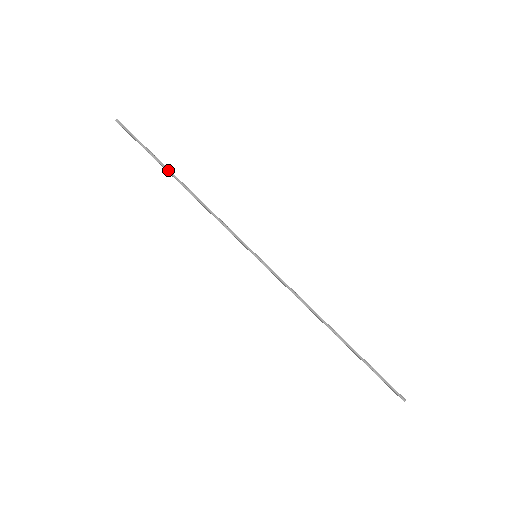
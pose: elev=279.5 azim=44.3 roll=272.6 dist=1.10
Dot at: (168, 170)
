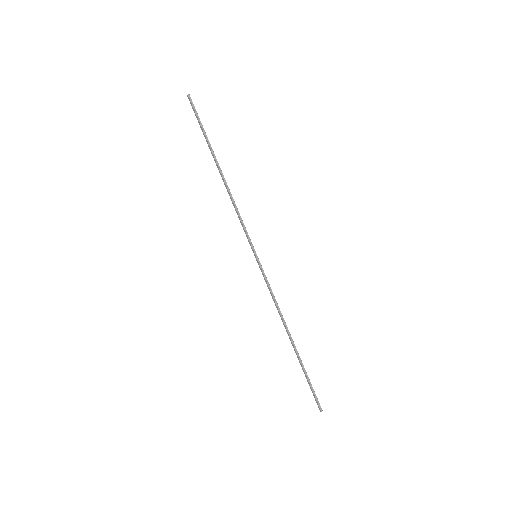
Dot at: (214, 156)
